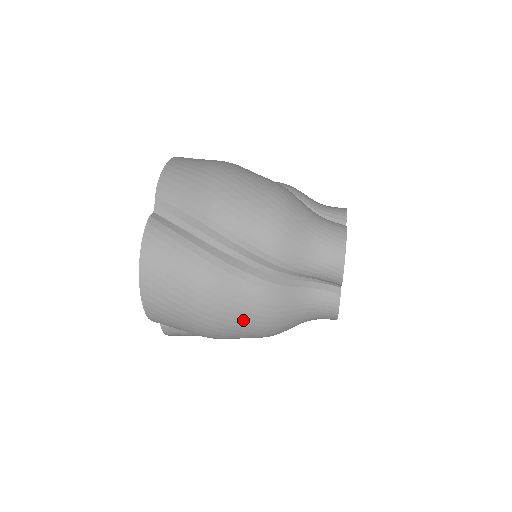
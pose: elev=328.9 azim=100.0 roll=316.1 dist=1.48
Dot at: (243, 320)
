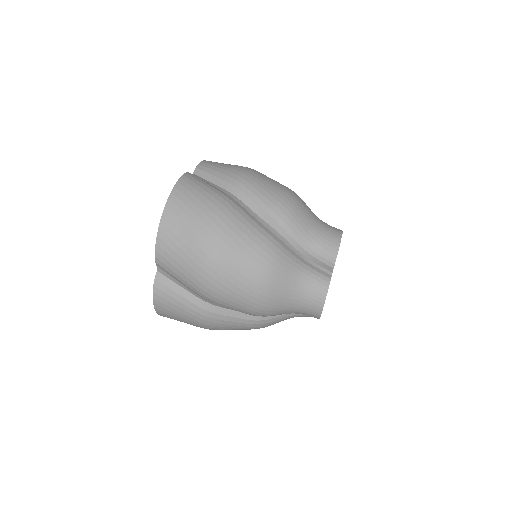
Dot at: occluded
